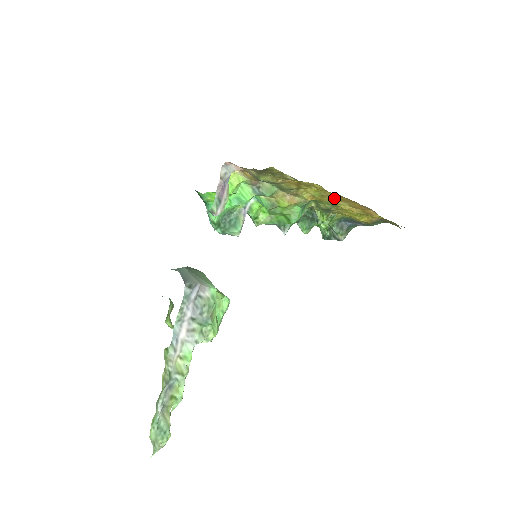
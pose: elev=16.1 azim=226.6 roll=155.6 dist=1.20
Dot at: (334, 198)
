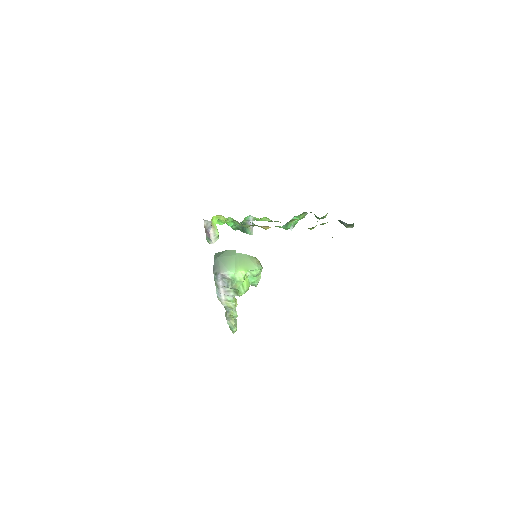
Dot at: occluded
